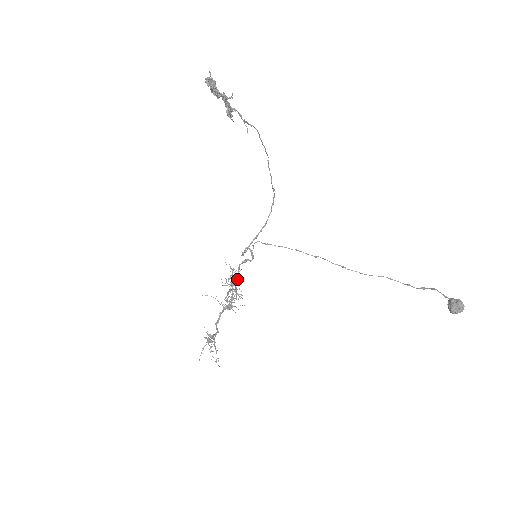
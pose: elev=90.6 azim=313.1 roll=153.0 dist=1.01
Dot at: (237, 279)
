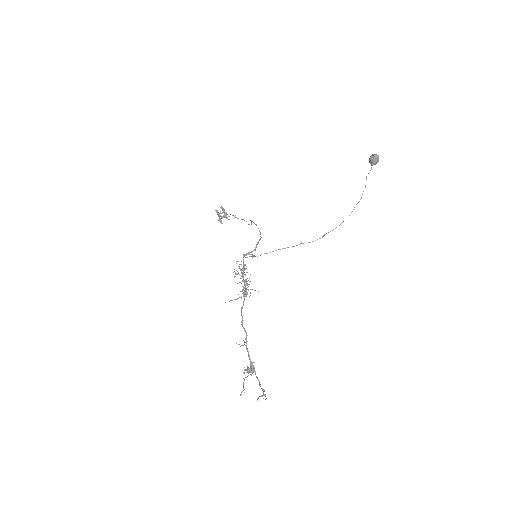
Dot at: (244, 269)
